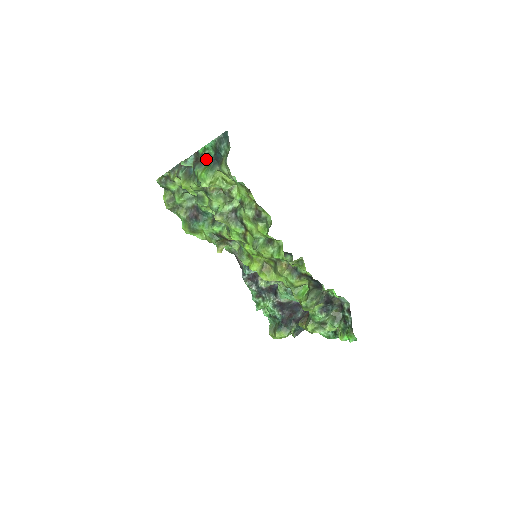
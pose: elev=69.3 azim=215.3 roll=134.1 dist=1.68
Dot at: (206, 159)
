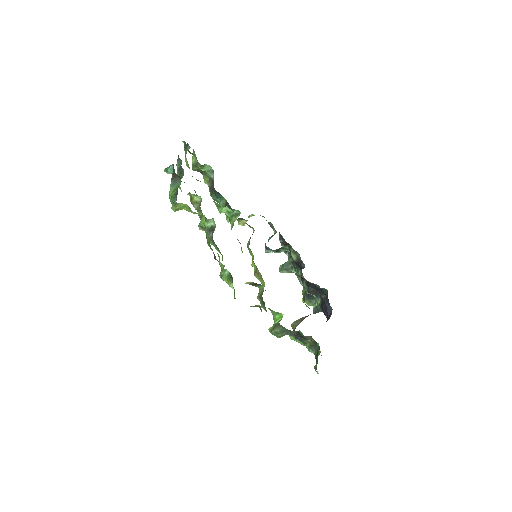
Dot at: (179, 177)
